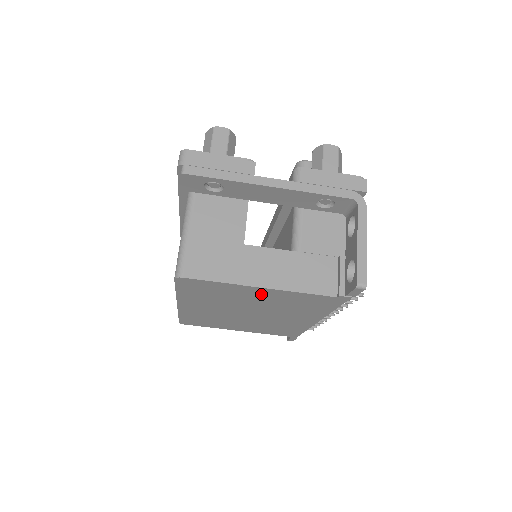
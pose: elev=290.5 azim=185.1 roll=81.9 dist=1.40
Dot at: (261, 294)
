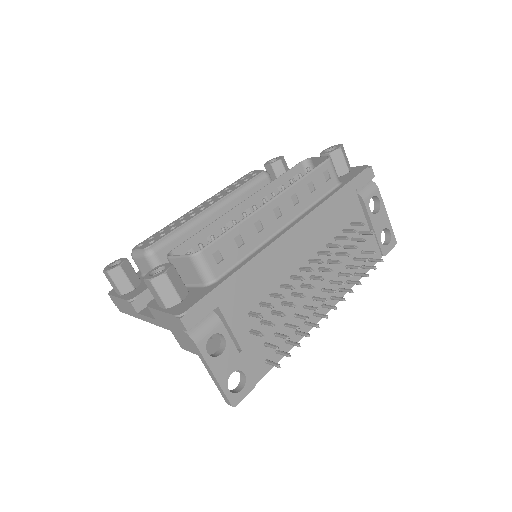
Dot at: occluded
